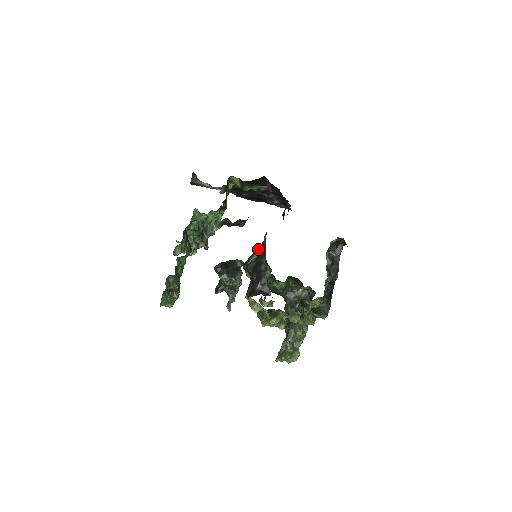
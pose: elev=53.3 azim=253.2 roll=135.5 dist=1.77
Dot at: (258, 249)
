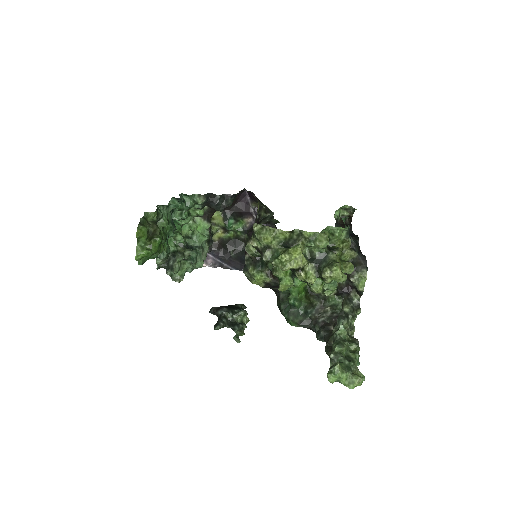
Dot at: occluded
